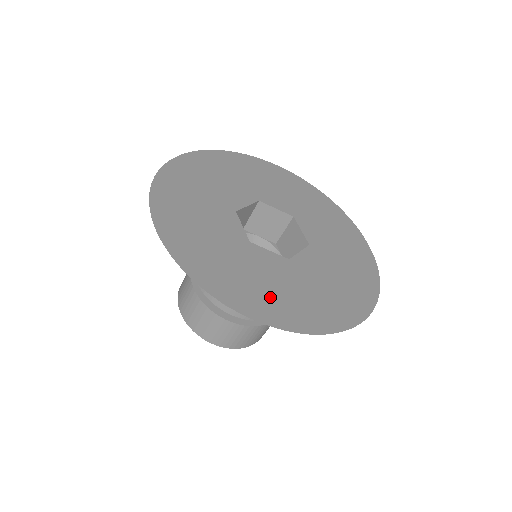
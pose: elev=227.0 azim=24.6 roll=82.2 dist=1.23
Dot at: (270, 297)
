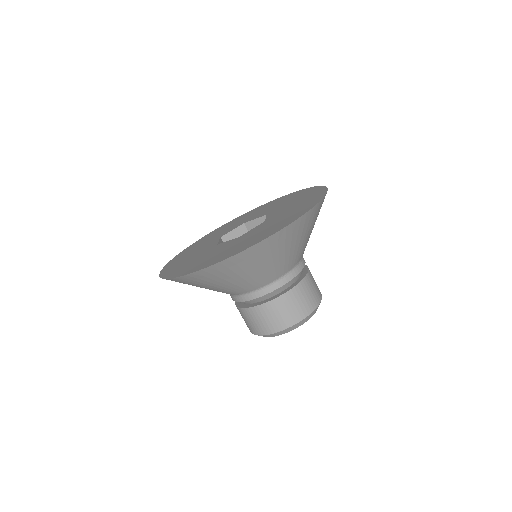
Dot at: (278, 224)
